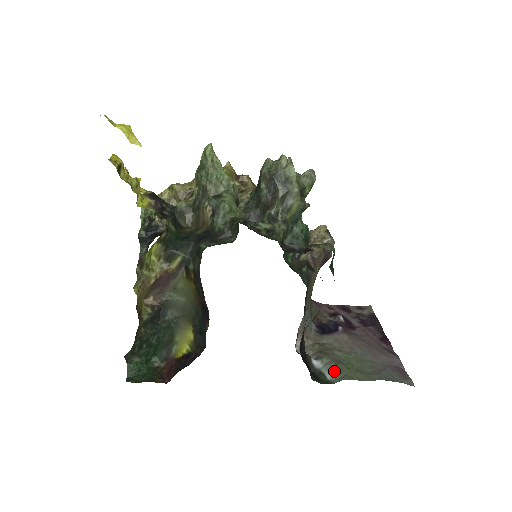
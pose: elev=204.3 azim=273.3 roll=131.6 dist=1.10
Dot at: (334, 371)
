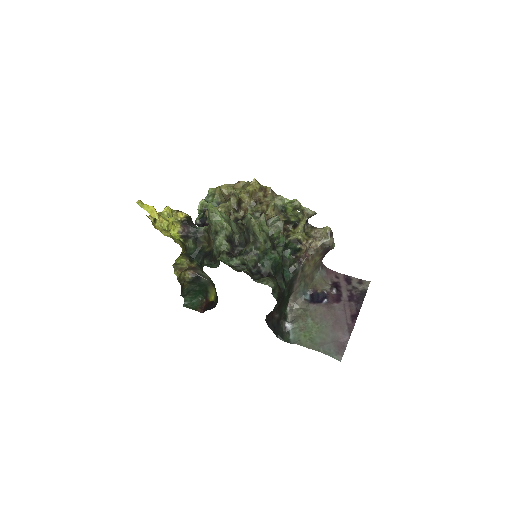
Dot at: (295, 335)
